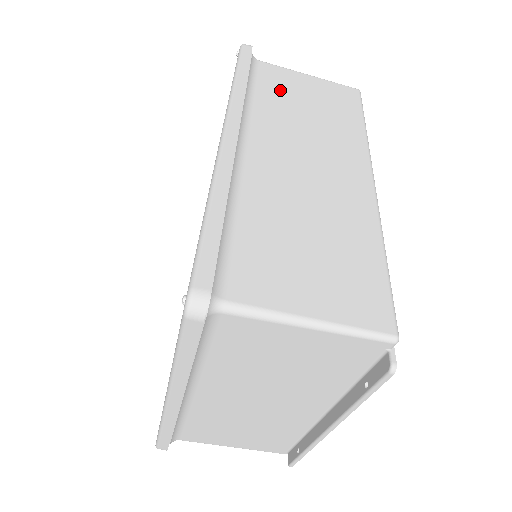
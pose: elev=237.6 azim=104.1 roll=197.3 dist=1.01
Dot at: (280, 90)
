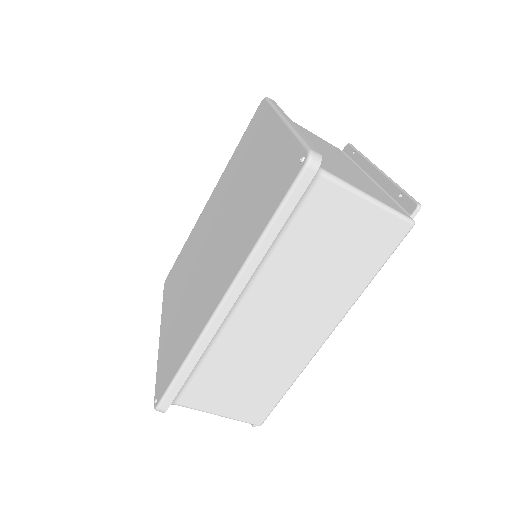
Dot at: (315, 230)
